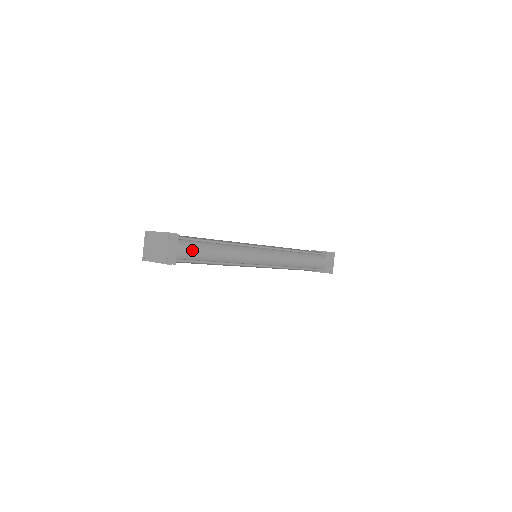
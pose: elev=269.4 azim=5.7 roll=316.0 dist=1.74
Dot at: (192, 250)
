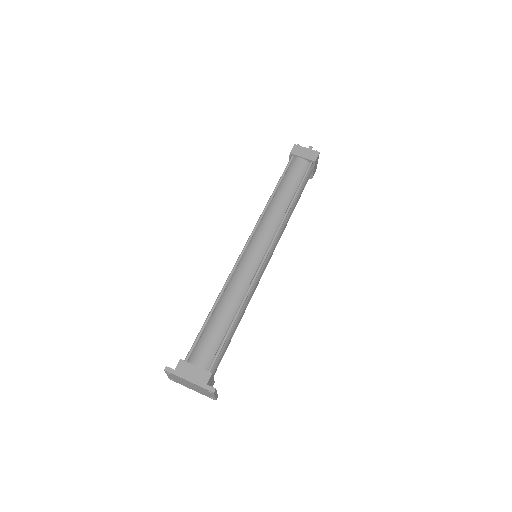
Dot at: occluded
